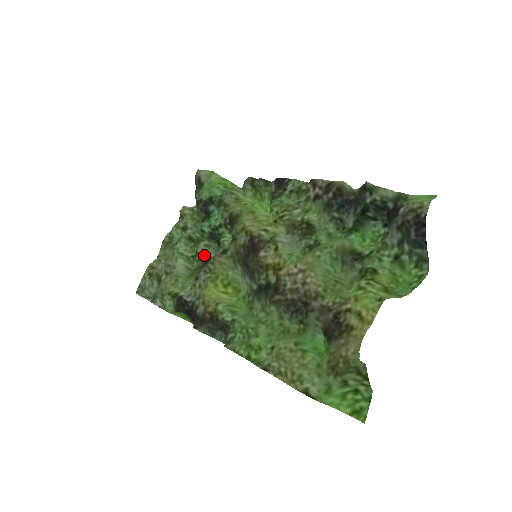
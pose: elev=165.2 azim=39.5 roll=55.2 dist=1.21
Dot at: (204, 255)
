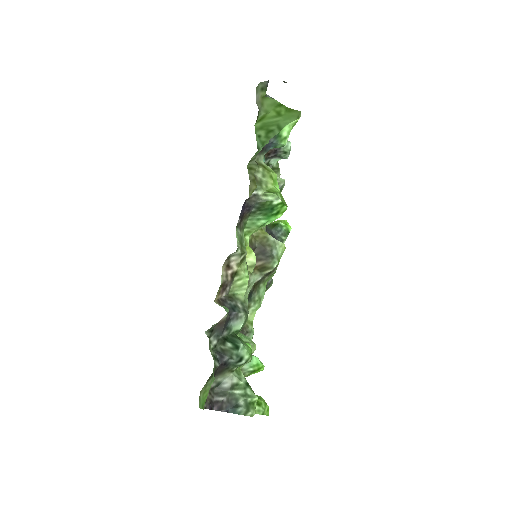
Dot at: occluded
